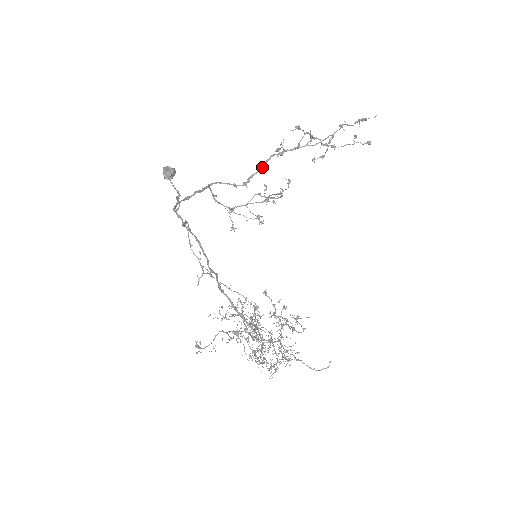
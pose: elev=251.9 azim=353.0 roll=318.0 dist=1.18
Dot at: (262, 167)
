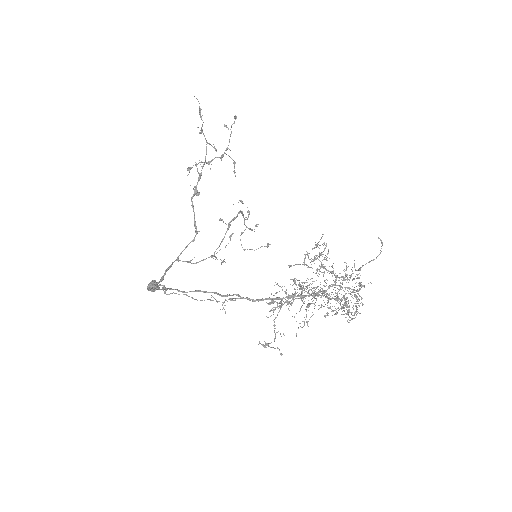
Dot at: occluded
